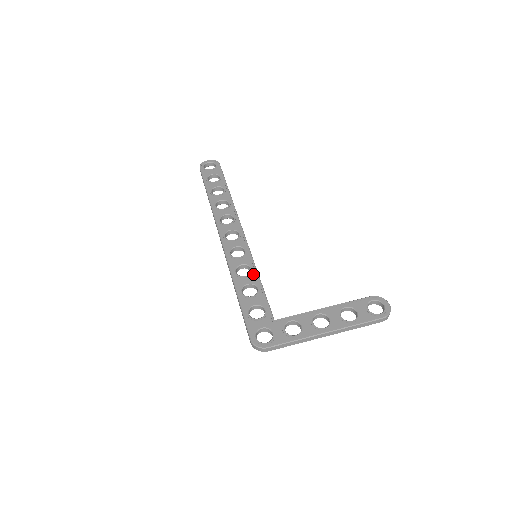
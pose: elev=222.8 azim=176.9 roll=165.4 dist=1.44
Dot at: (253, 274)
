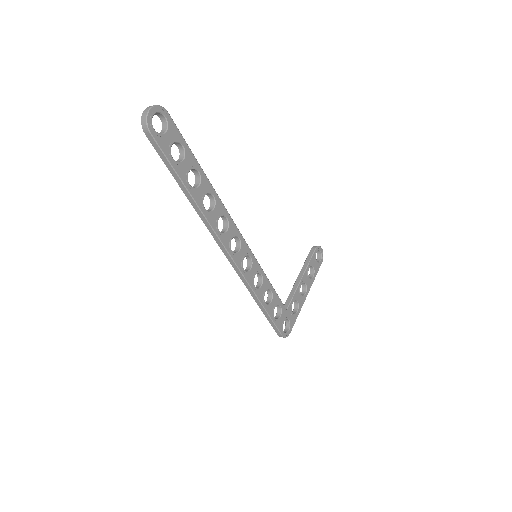
Dot at: (265, 280)
